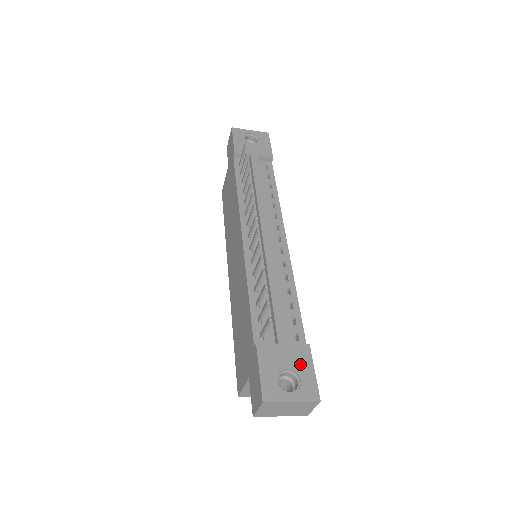
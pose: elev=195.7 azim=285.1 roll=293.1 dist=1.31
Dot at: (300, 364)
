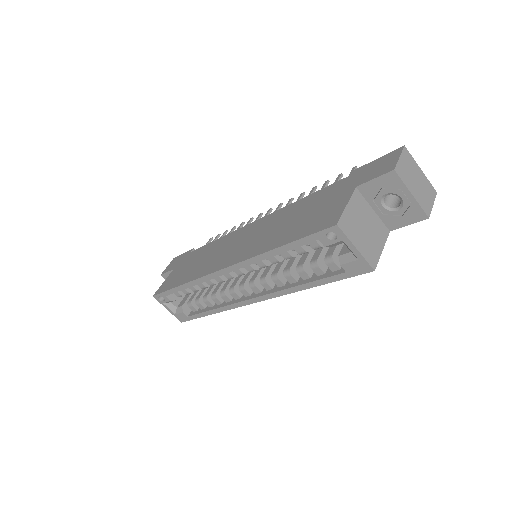
Dot at: occluded
